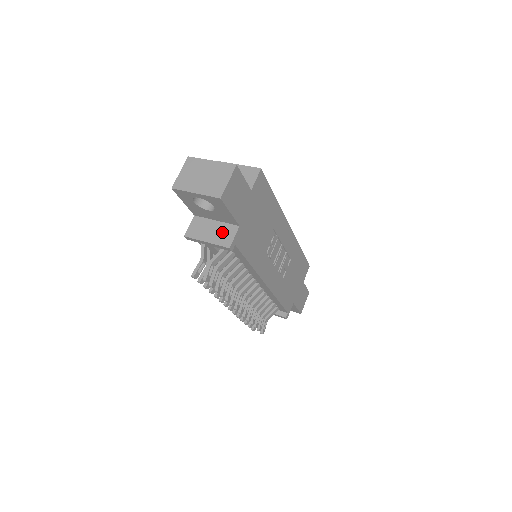
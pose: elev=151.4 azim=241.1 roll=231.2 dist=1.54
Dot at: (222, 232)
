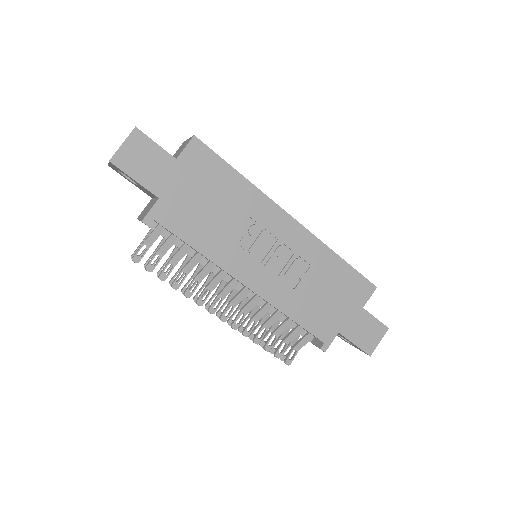
Dot at: (149, 208)
